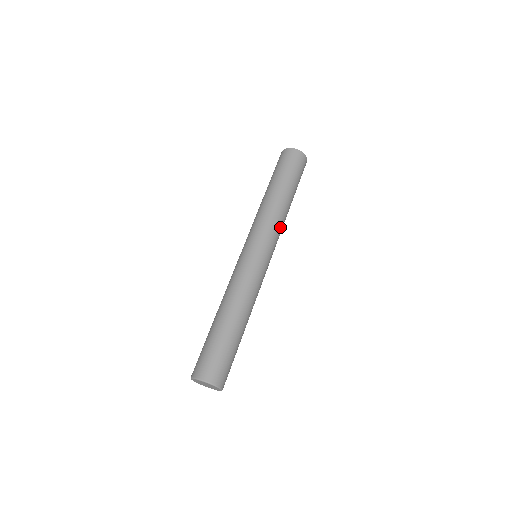
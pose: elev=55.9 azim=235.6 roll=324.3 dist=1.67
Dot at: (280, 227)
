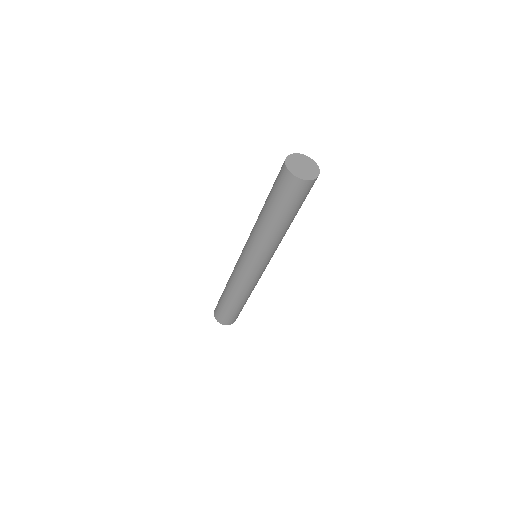
Dot at: (276, 246)
